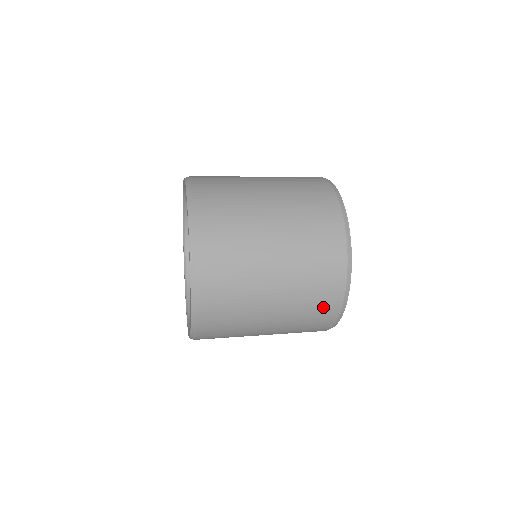
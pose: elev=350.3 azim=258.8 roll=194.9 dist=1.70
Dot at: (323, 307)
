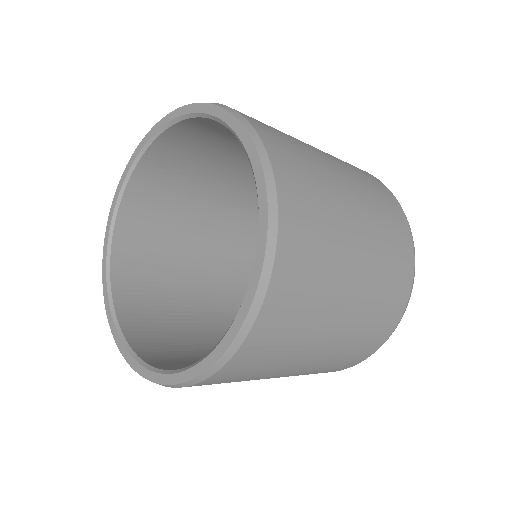
Dot at: (392, 212)
